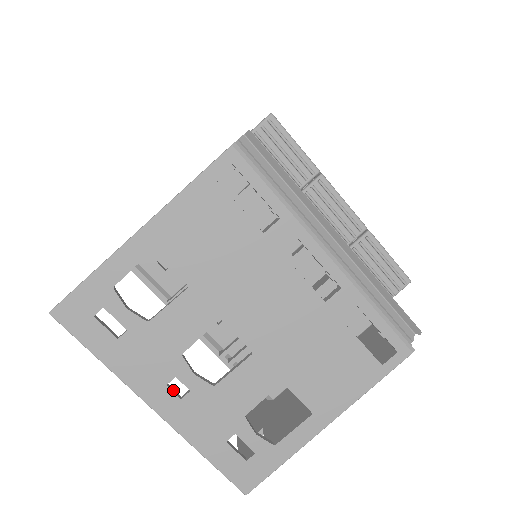
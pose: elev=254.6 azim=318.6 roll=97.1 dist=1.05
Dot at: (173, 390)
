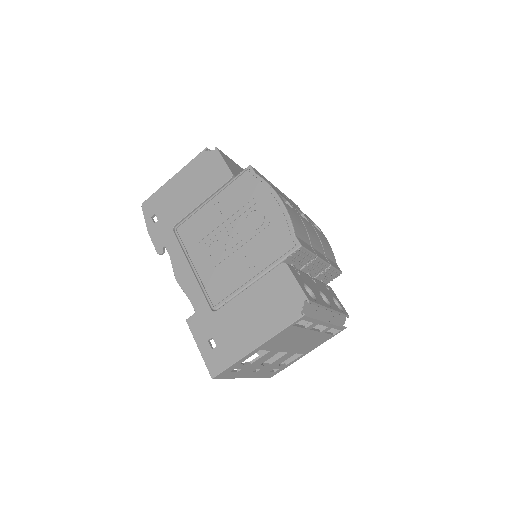
Dot at: (254, 371)
